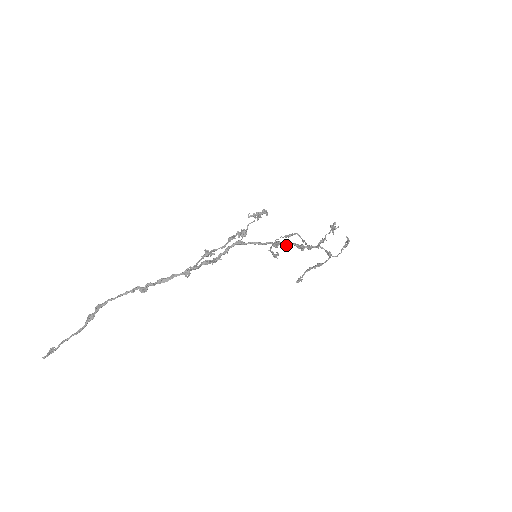
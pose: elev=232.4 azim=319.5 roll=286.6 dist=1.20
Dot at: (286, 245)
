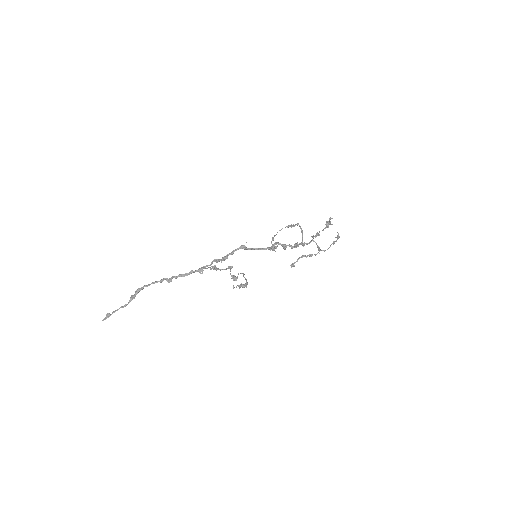
Dot at: (282, 246)
